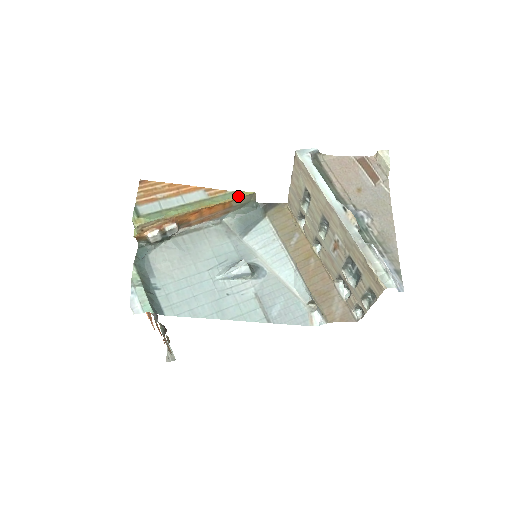
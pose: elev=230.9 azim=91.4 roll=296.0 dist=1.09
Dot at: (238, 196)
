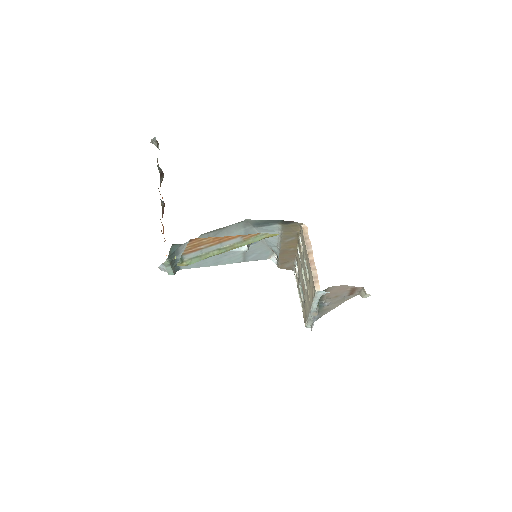
Dot at: occluded
